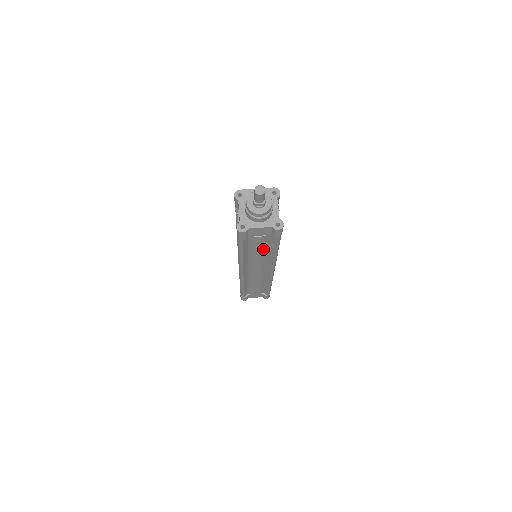
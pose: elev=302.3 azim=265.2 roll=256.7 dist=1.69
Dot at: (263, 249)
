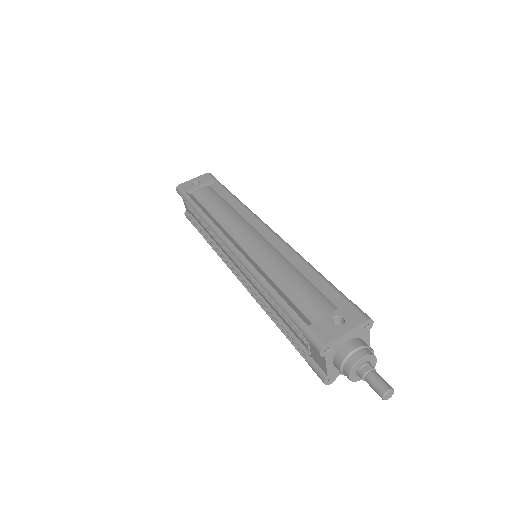
Dot at: occluded
